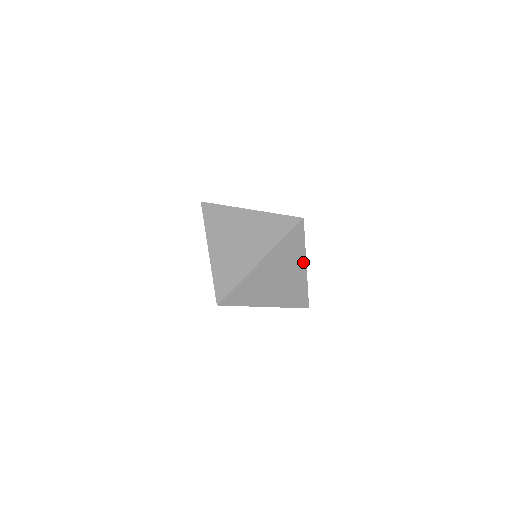
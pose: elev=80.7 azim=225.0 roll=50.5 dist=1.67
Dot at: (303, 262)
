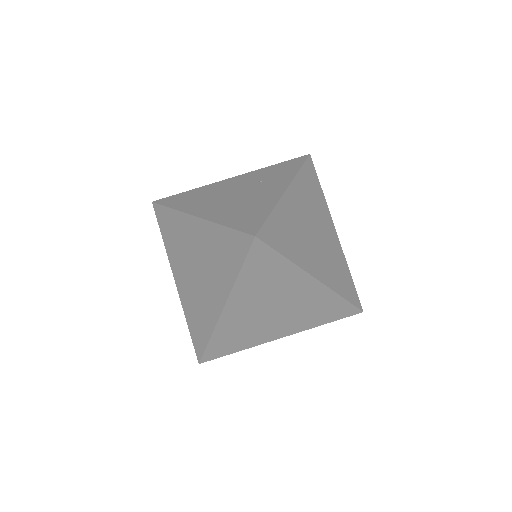
Dot at: (306, 278)
